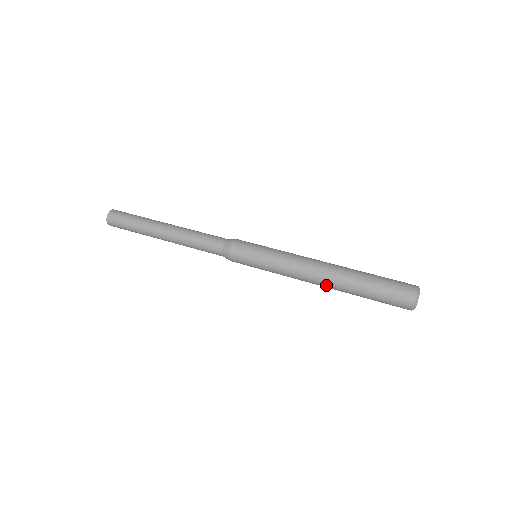
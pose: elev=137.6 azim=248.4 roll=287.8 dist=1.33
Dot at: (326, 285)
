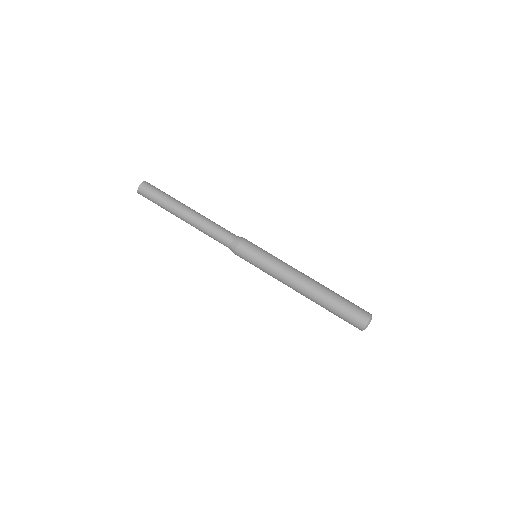
Dot at: occluded
